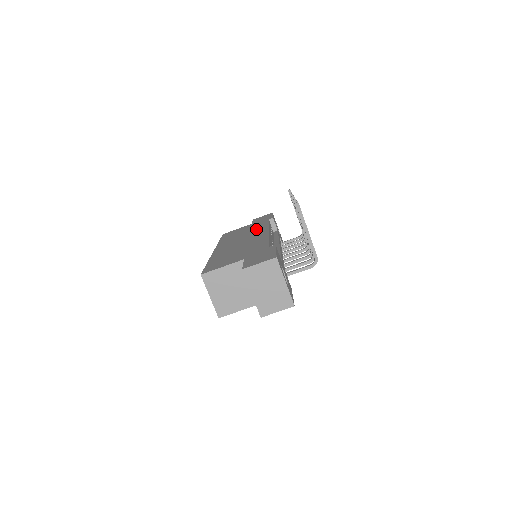
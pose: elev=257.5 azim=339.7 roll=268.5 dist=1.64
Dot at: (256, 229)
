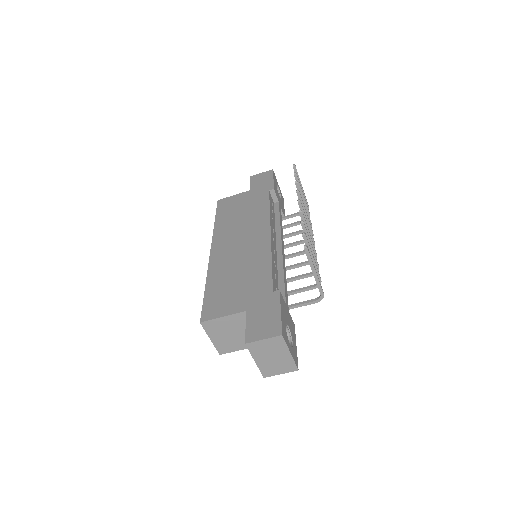
Dot at: (256, 216)
